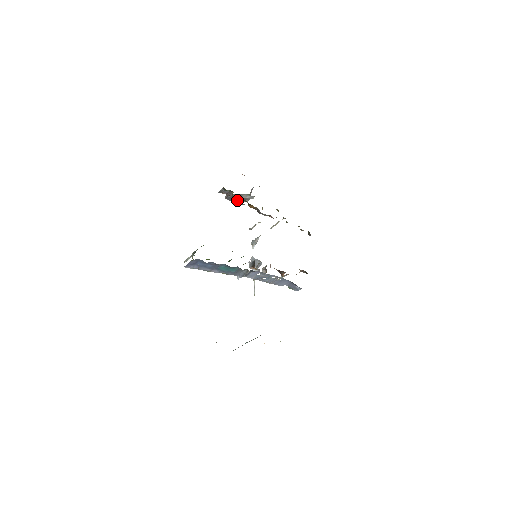
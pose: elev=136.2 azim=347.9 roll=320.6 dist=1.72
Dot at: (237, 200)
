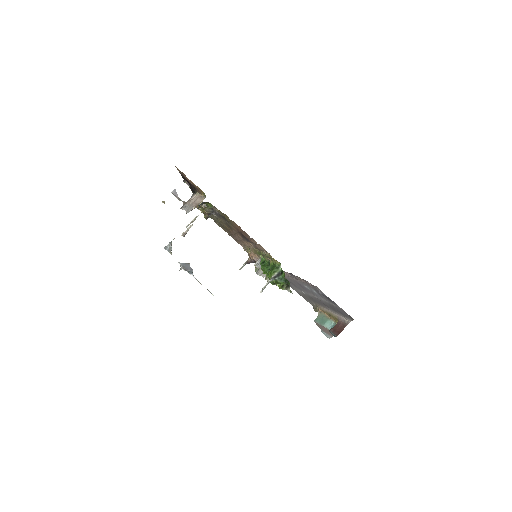
Dot at: (187, 210)
